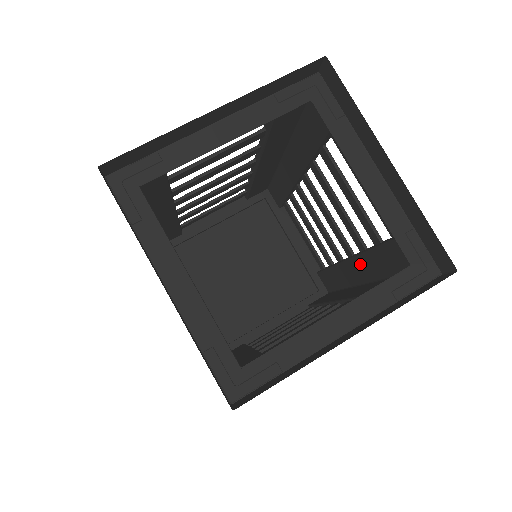
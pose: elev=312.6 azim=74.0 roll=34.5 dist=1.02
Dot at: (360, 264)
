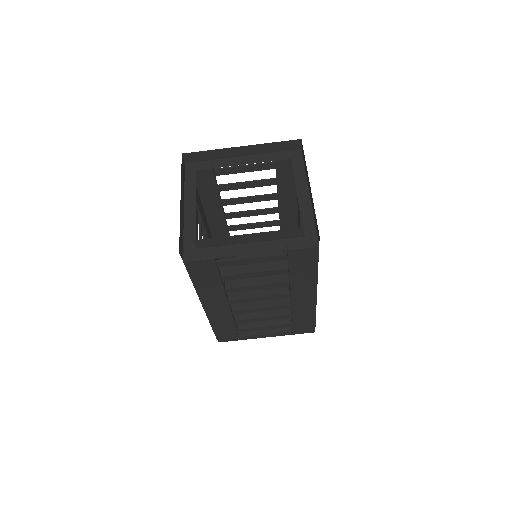
Dot at: occluded
